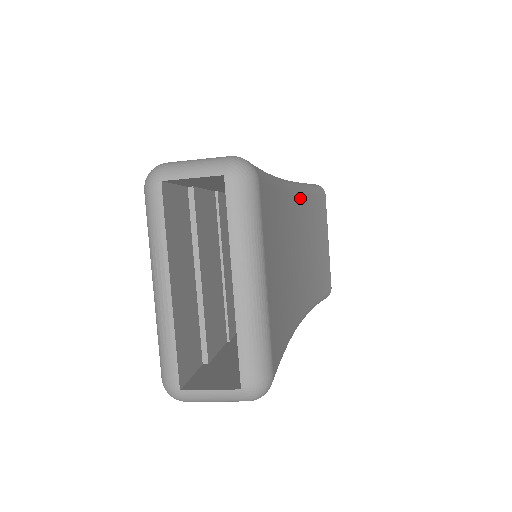
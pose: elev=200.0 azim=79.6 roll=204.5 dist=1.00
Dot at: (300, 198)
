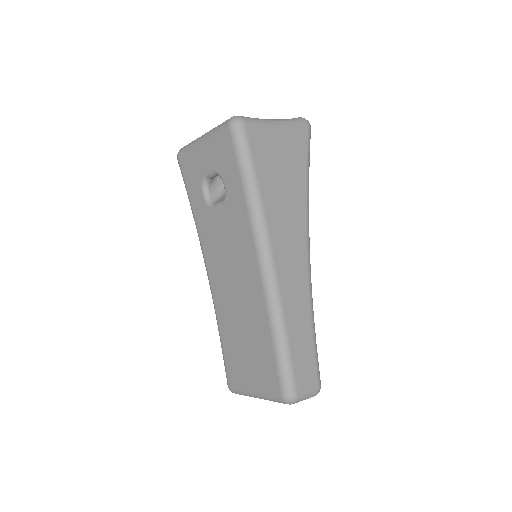
Dot at: occluded
